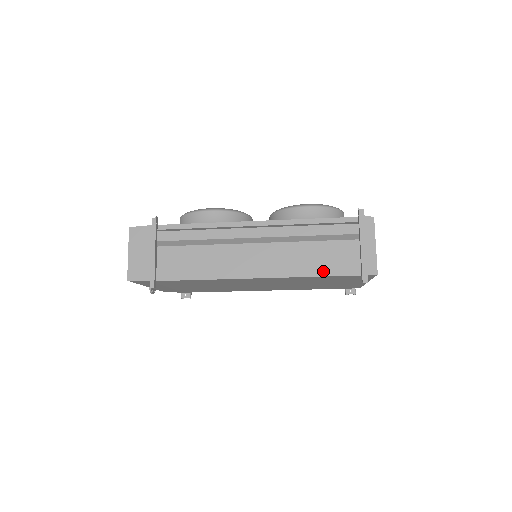
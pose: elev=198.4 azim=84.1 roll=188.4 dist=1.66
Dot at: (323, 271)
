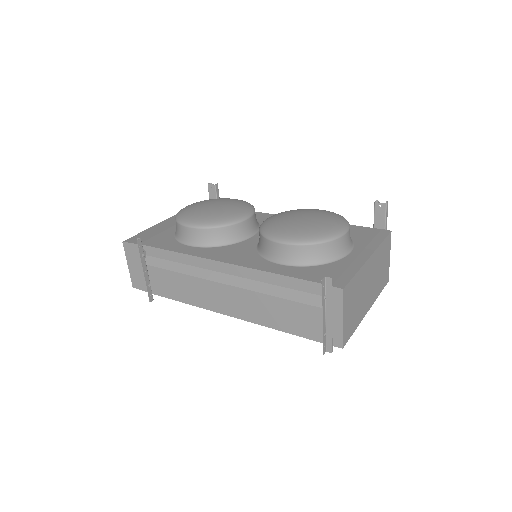
Dot at: (288, 328)
